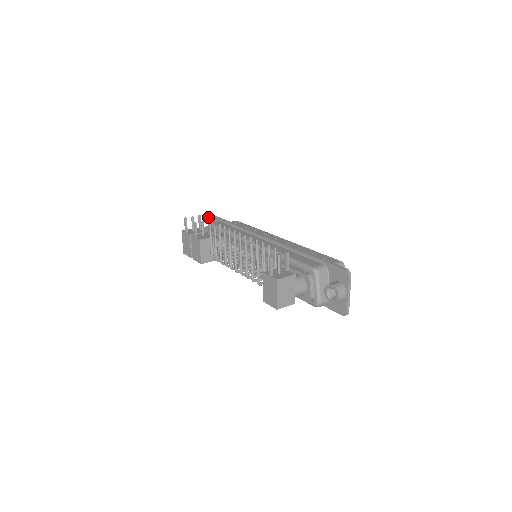
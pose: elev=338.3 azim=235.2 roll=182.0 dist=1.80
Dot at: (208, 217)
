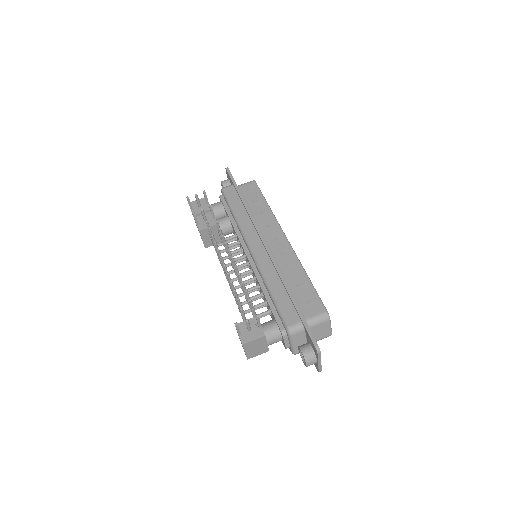
Dot at: occluded
